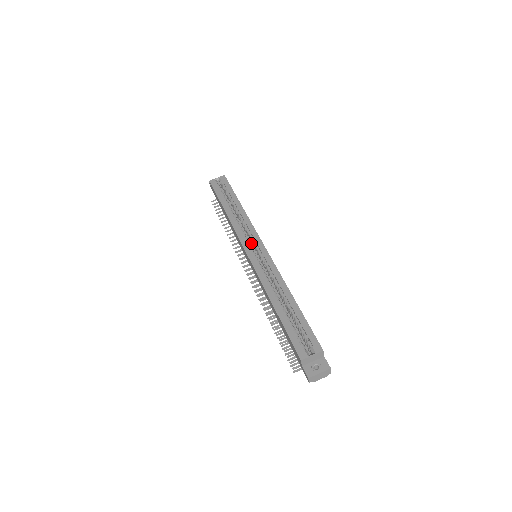
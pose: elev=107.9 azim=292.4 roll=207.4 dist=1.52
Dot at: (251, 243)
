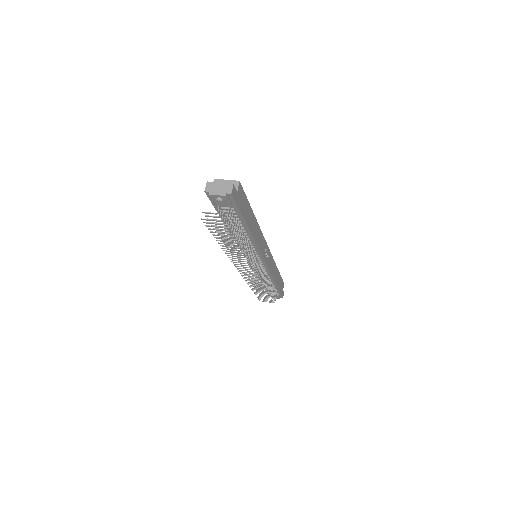
Dot at: occluded
